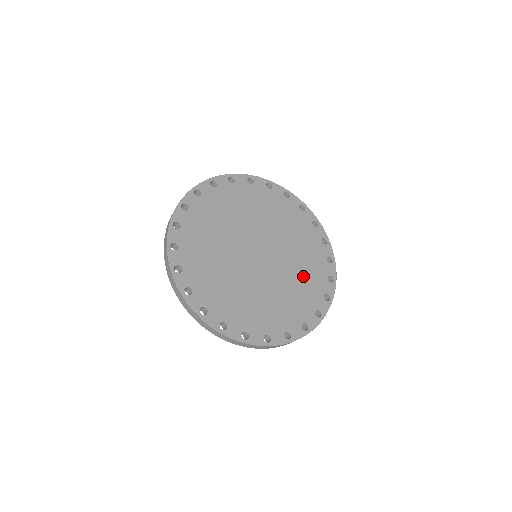
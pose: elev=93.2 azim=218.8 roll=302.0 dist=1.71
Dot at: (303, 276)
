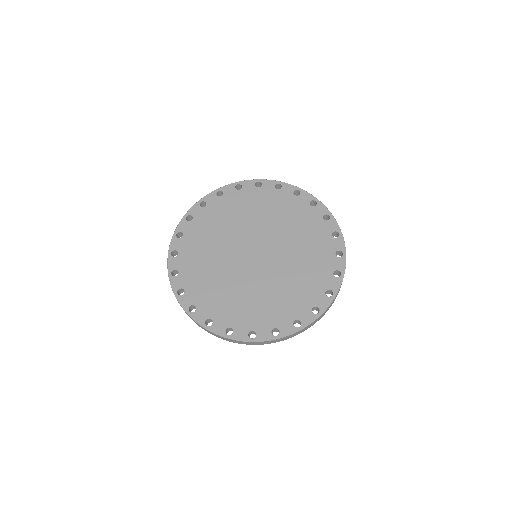
Dot at: (296, 227)
